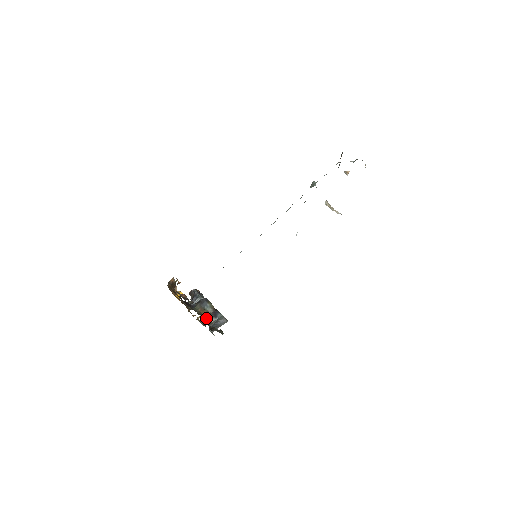
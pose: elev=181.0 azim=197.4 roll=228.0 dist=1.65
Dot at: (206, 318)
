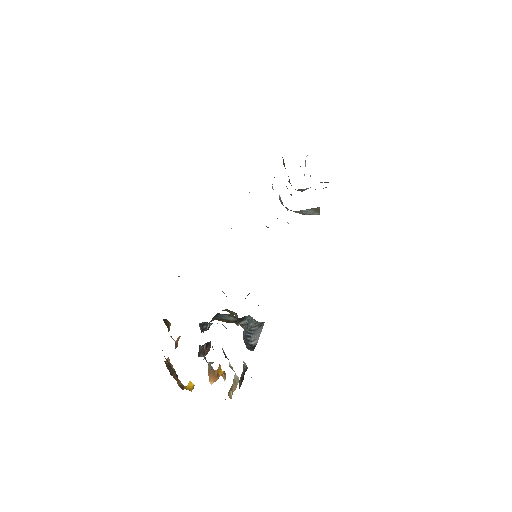
Dot at: (228, 311)
